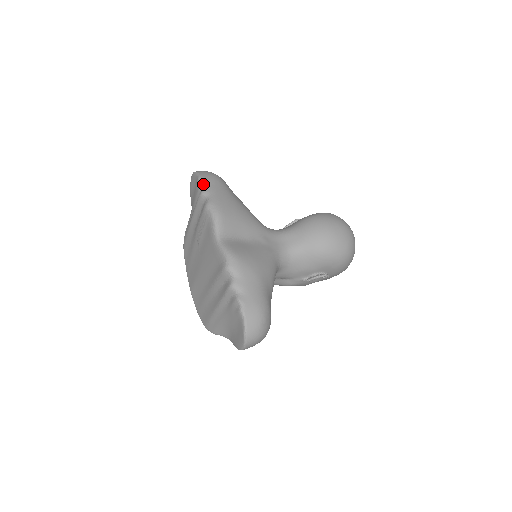
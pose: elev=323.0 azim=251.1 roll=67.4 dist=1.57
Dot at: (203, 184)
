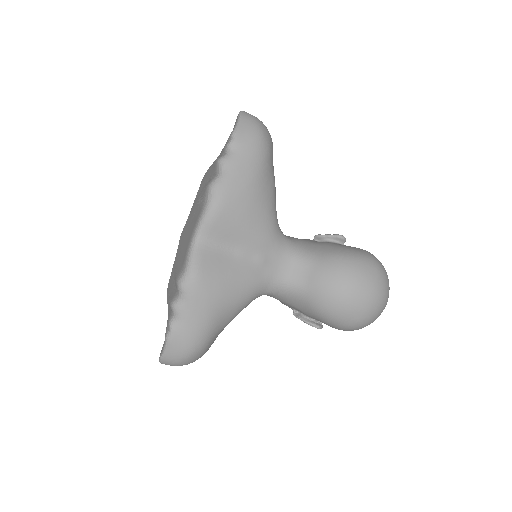
Dot at: (230, 147)
